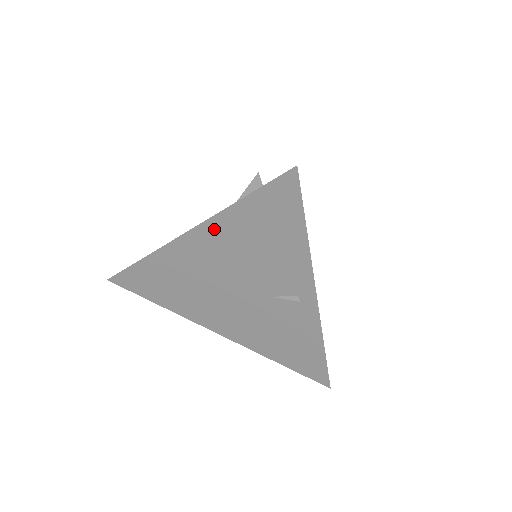
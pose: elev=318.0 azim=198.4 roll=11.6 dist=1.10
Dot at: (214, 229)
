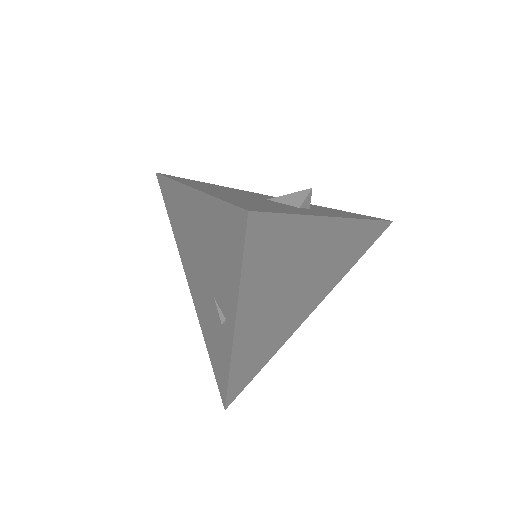
Dot at: (201, 203)
